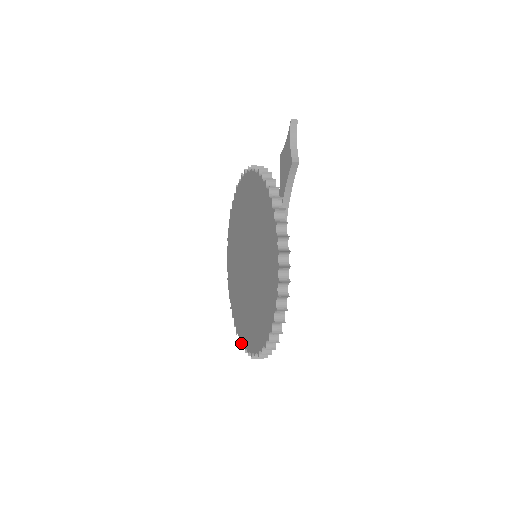
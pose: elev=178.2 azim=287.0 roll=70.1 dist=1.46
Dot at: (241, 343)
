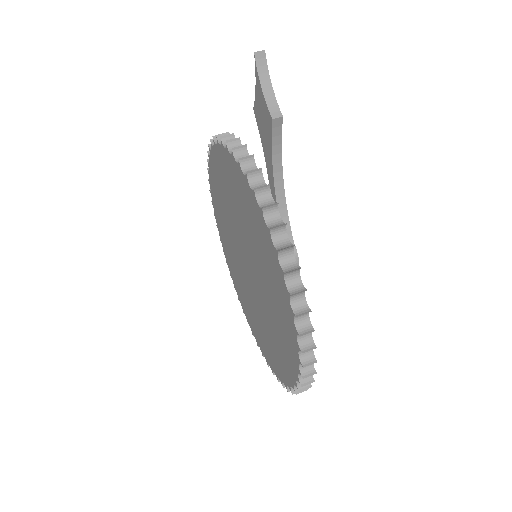
Dot at: (266, 361)
